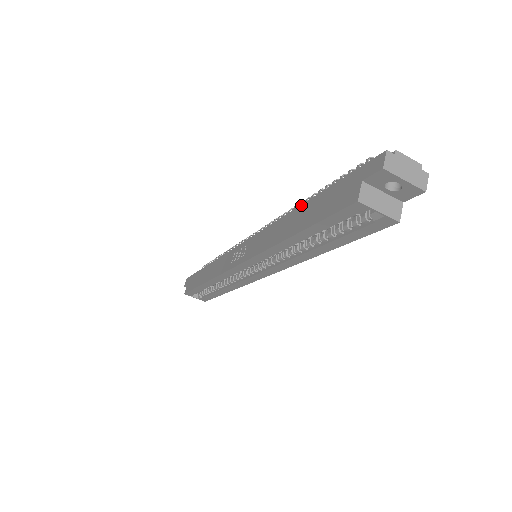
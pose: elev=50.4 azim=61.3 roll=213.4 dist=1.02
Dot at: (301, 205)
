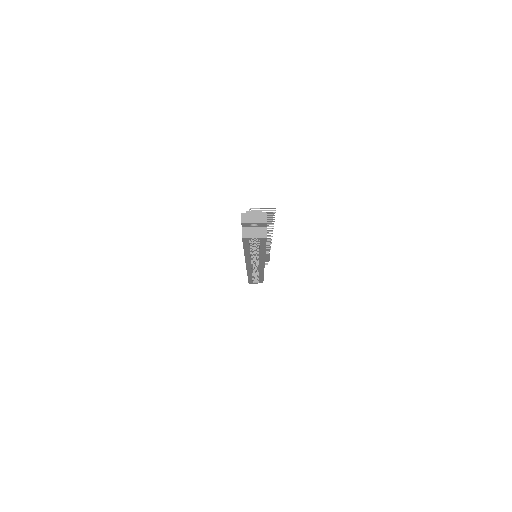
Dot at: occluded
